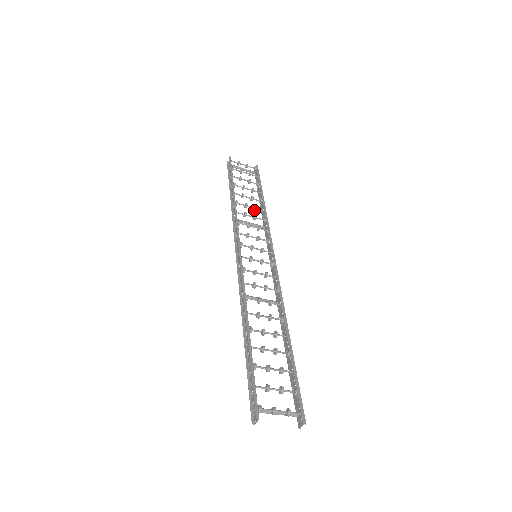
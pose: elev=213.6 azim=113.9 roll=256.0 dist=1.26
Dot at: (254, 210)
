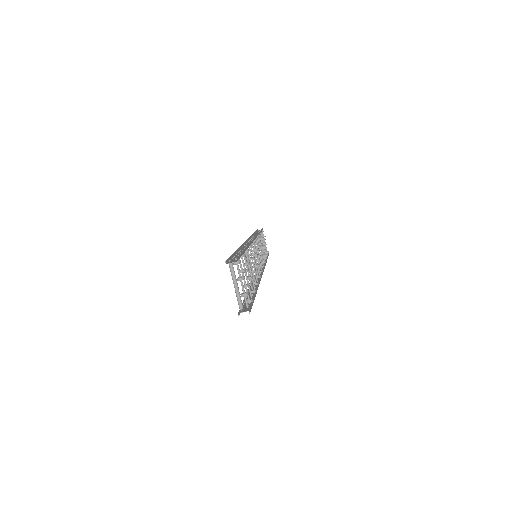
Dot at: occluded
